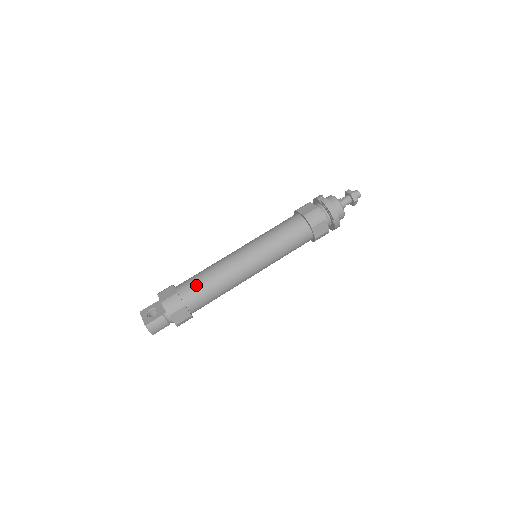
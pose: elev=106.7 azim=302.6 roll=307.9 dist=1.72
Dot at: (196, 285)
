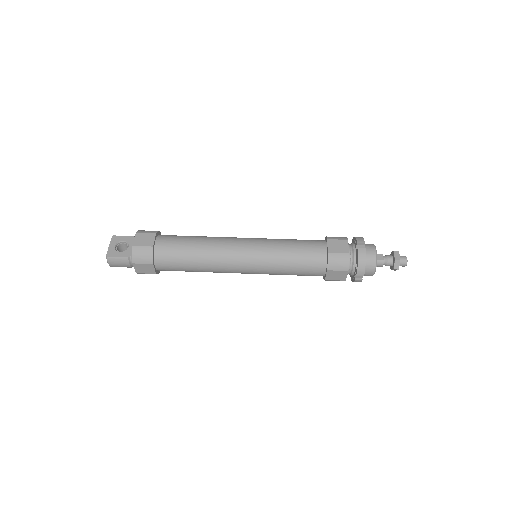
Dot at: (176, 250)
